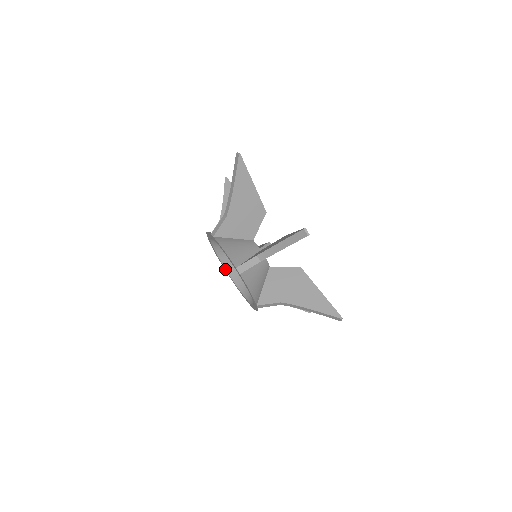
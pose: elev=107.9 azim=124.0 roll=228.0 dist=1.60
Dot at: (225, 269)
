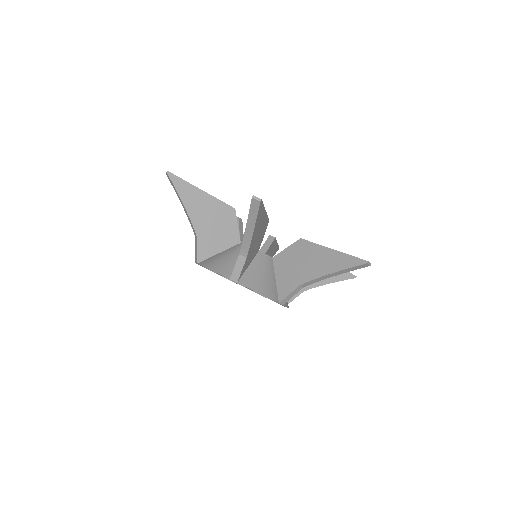
Dot at: occluded
